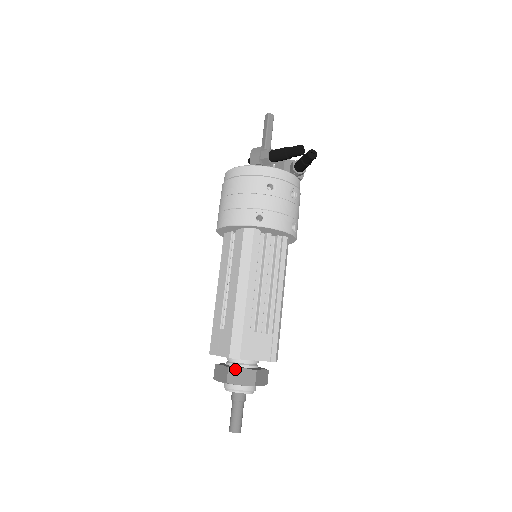
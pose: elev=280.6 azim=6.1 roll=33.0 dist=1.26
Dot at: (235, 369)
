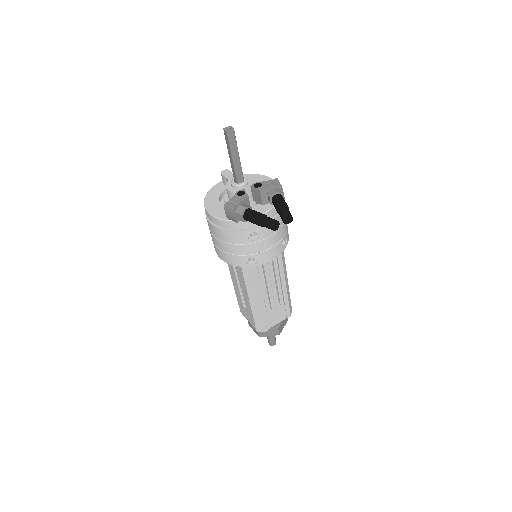
Dot at: occluded
